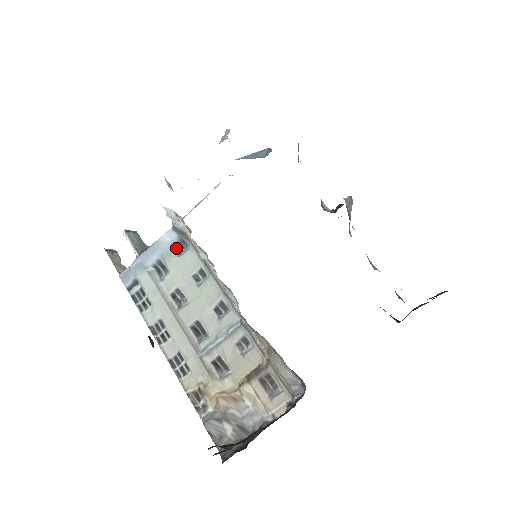
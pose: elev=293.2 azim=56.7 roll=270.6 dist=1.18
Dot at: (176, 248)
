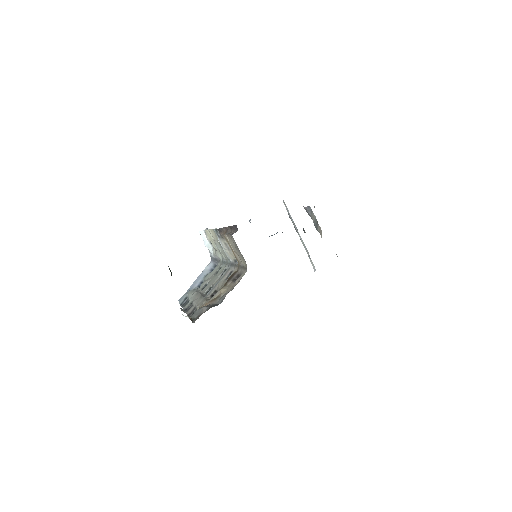
Dot at: occluded
